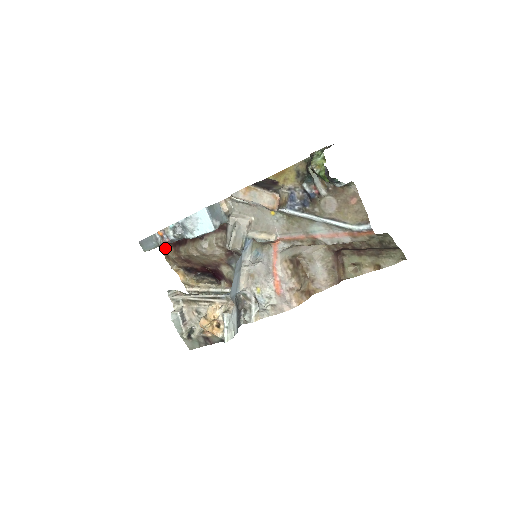
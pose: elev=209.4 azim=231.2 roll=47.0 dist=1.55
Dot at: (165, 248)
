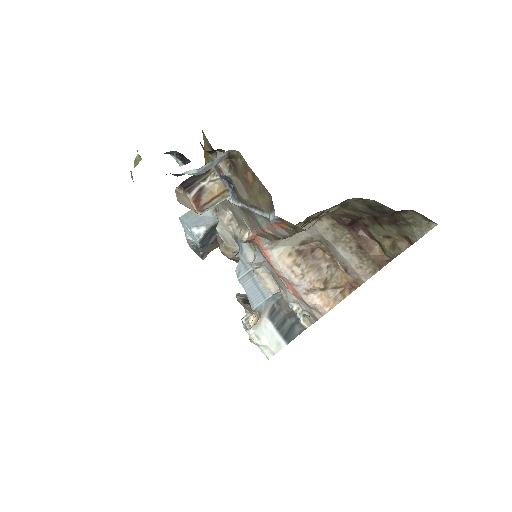
Dot at: occluded
